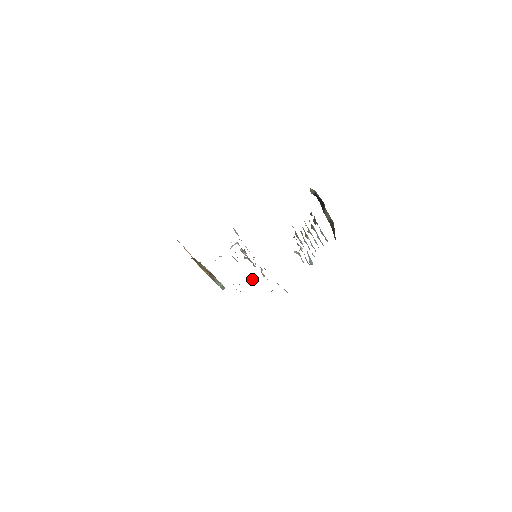
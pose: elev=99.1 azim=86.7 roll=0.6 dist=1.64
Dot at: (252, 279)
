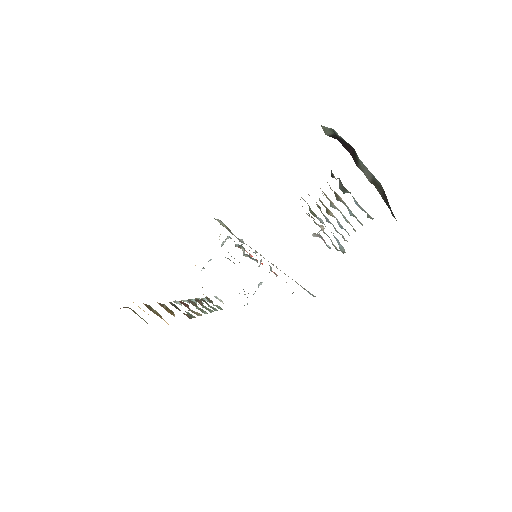
Dot at: (260, 284)
